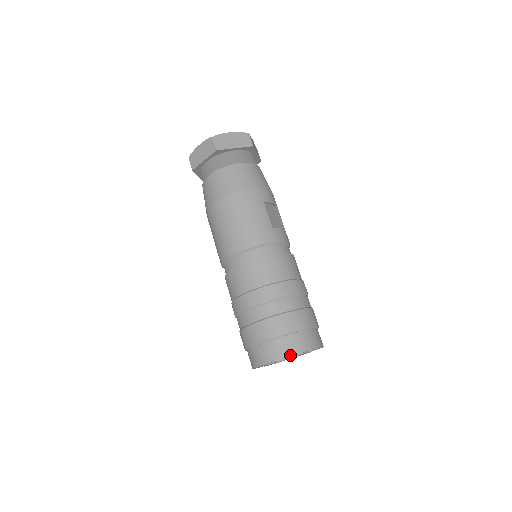
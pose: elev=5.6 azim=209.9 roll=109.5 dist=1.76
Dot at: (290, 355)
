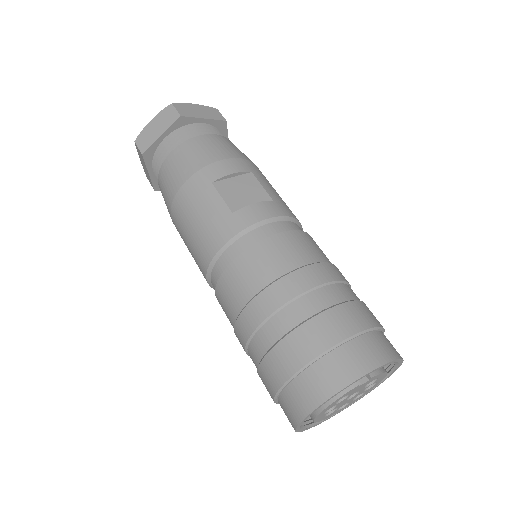
Dot at: (312, 408)
